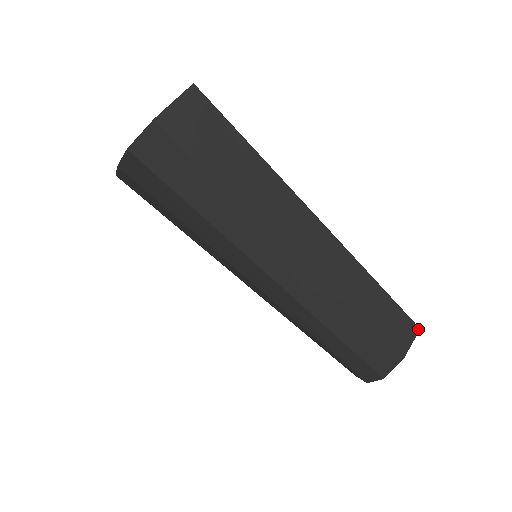
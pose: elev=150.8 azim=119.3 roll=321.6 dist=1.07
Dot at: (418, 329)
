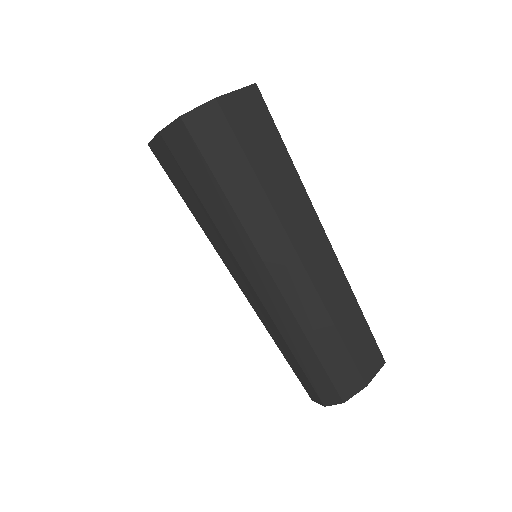
Dot at: (384, 362)
